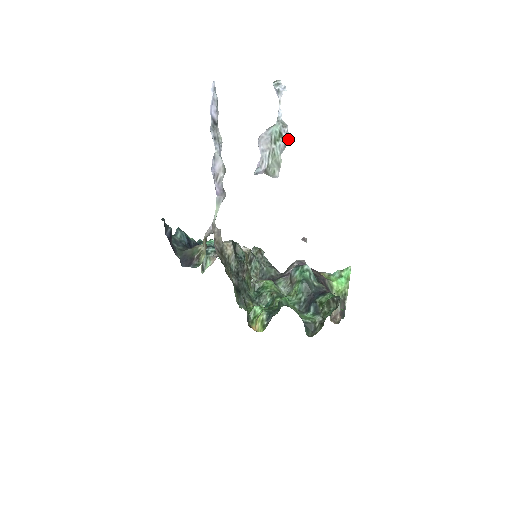
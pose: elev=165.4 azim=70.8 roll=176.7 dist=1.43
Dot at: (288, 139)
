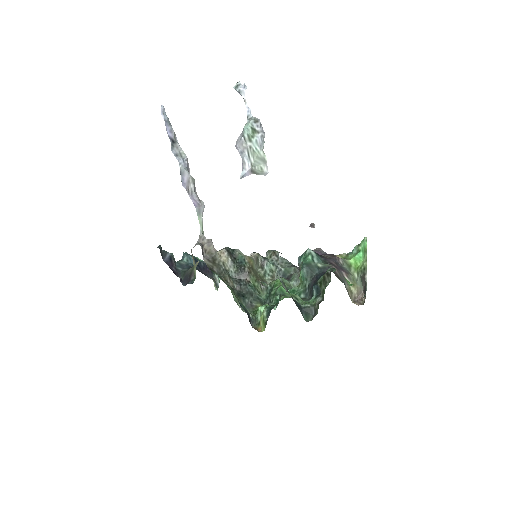
Dot at: (264, 132)
